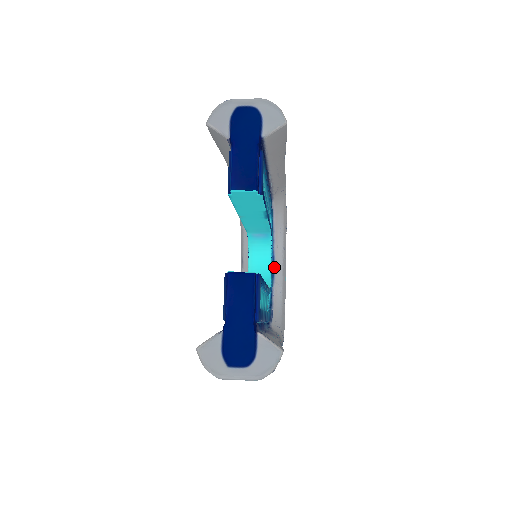
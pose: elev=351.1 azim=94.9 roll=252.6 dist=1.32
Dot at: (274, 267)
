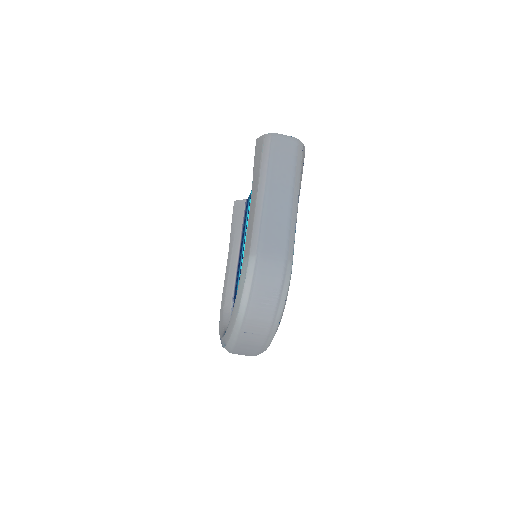
Dot at: occluded
